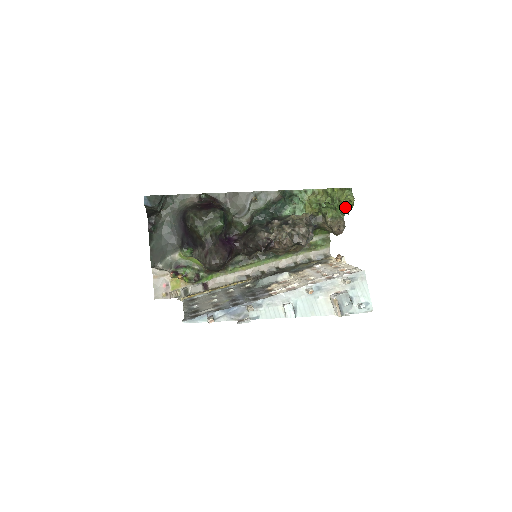
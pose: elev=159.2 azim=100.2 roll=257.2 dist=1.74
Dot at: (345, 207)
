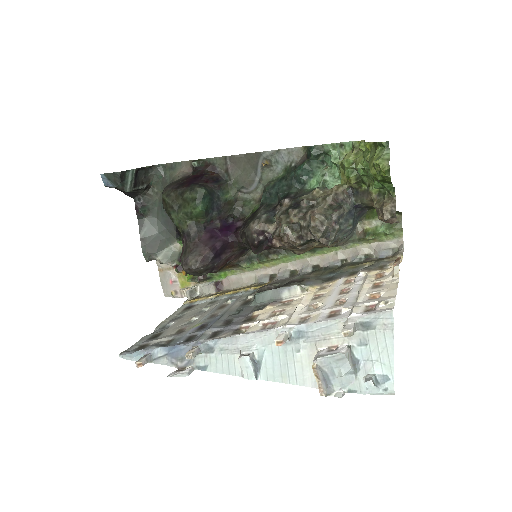
Dot at: (378, 180)
